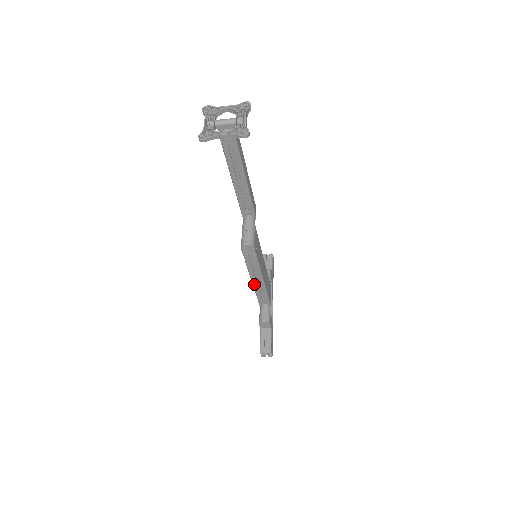
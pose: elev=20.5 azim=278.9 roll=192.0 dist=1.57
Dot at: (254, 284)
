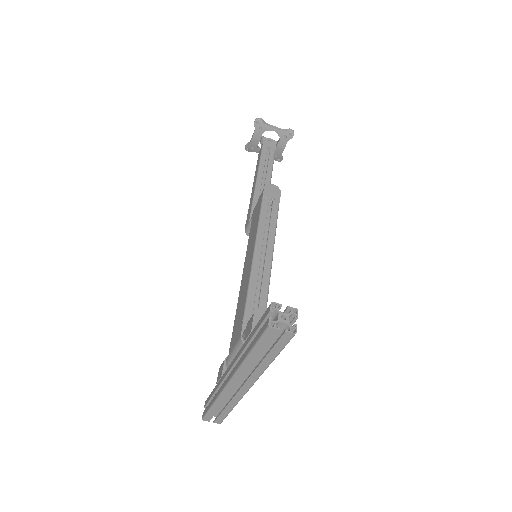
Dot at: (255, 261)
